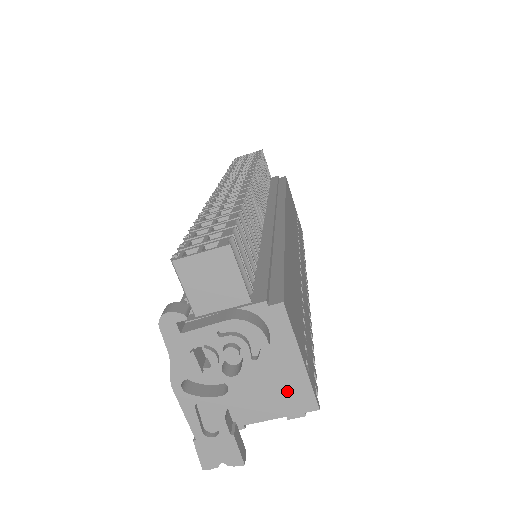
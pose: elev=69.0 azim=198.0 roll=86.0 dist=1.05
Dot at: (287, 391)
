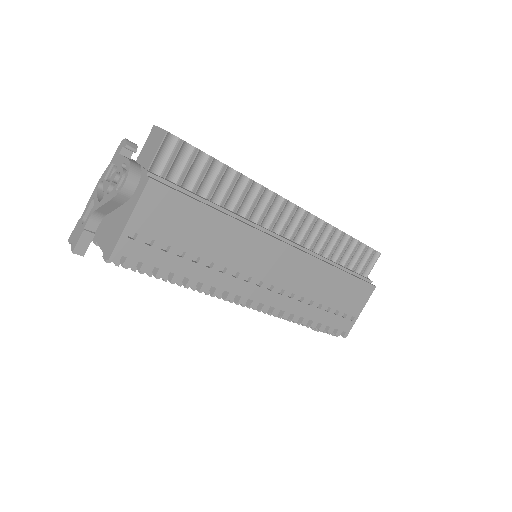
Dot at: (113, 235)
